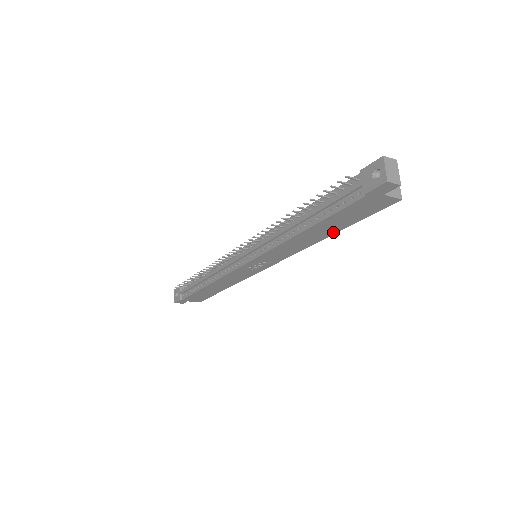
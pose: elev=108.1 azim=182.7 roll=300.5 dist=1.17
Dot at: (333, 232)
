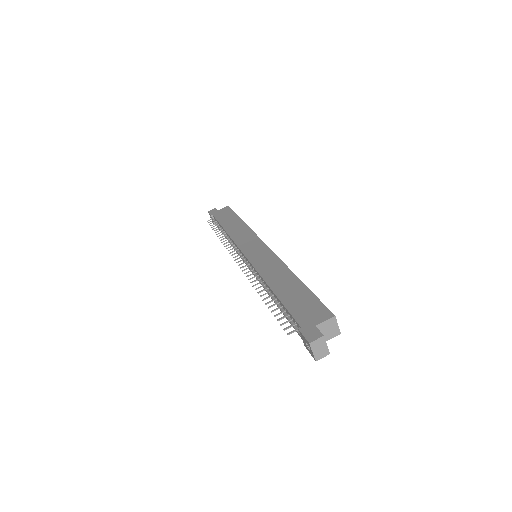
Dot at: occluded
